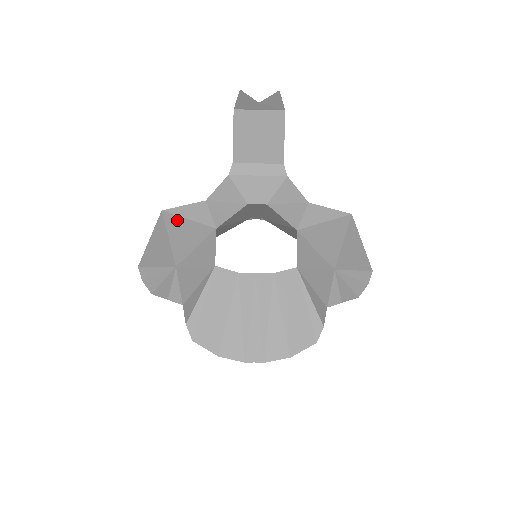
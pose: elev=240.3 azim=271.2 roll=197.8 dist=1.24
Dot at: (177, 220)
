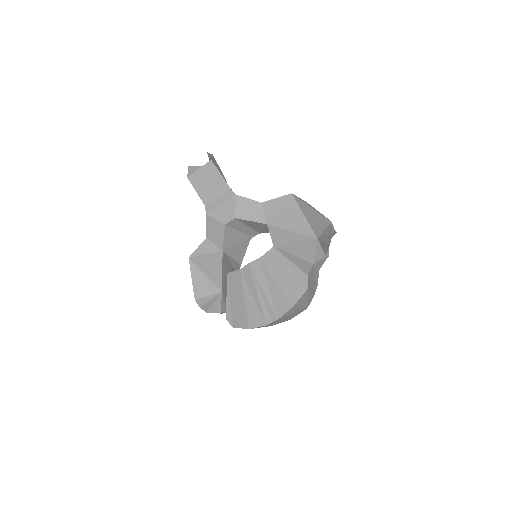
Dot at: (200, 259)
